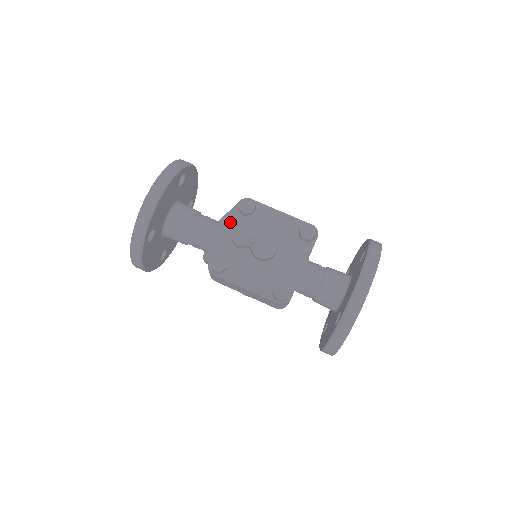
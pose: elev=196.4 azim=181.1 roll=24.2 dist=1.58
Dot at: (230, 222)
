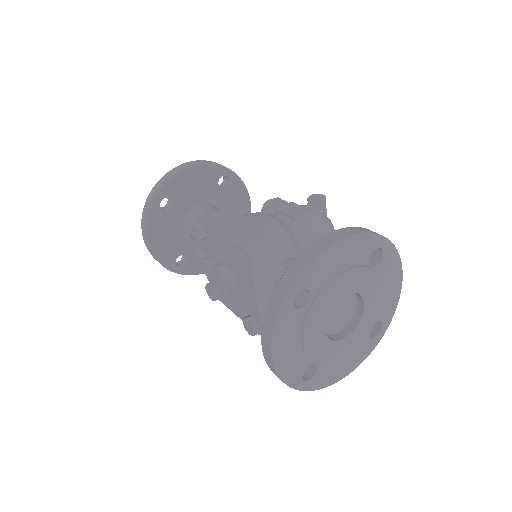
Dot at: (201, 246)
